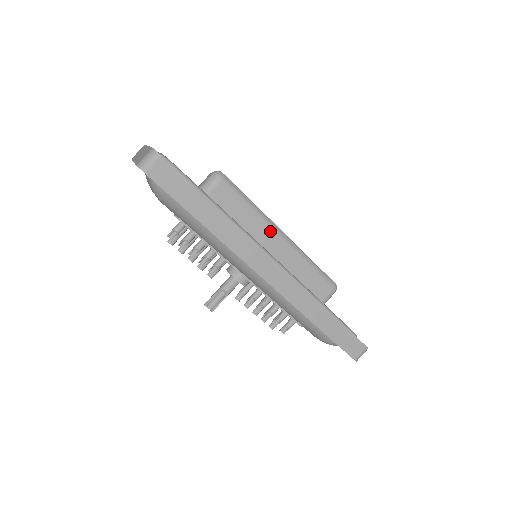
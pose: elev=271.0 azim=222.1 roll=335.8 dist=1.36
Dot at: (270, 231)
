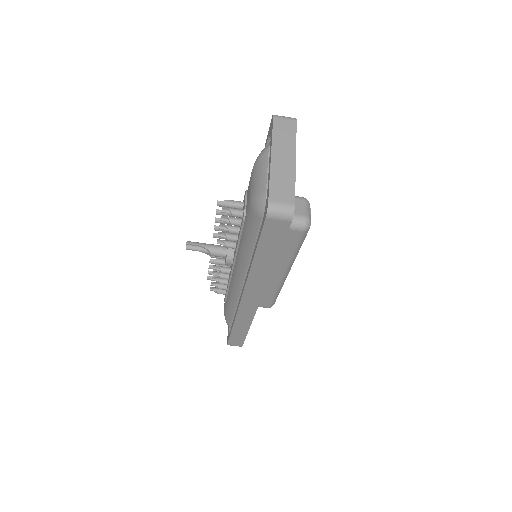
Dot at: (284, 268)
